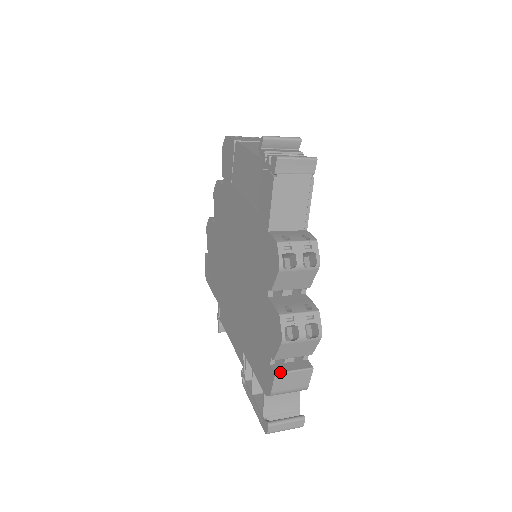
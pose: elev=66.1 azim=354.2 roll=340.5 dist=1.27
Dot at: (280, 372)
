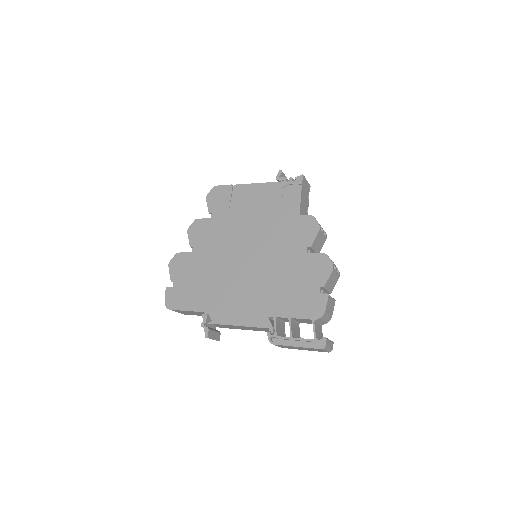
Dot at: occluded
